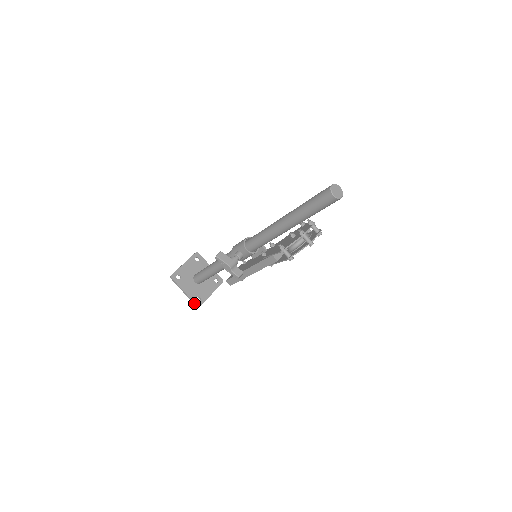
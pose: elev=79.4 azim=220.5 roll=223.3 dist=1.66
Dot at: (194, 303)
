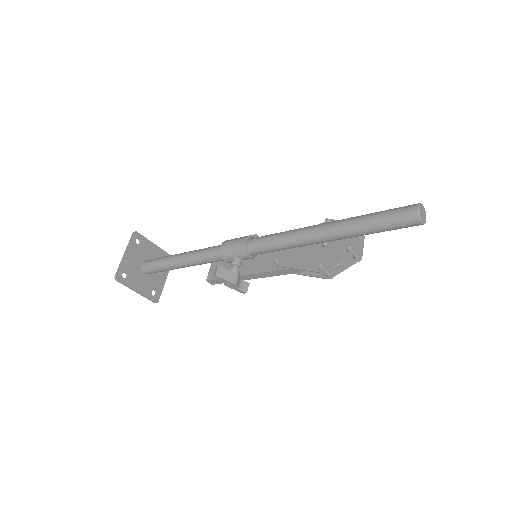
Dot at: (151, 300)
